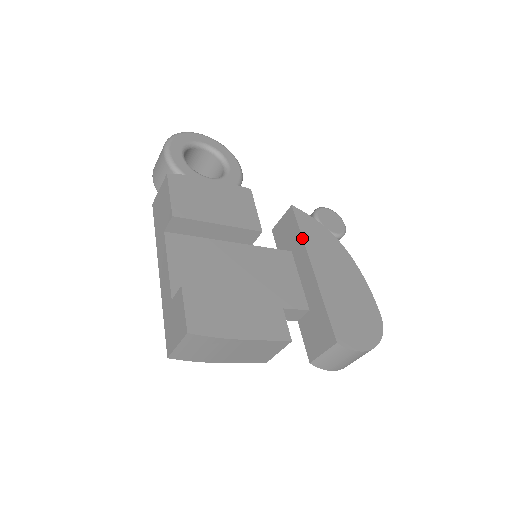
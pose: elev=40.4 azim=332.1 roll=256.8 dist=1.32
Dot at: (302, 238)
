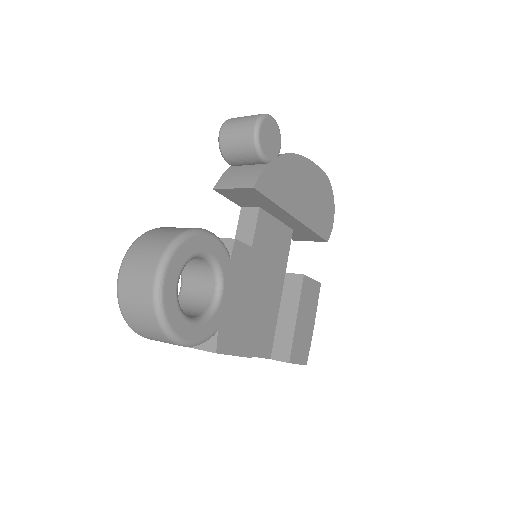
Dot at: (279, 207)
